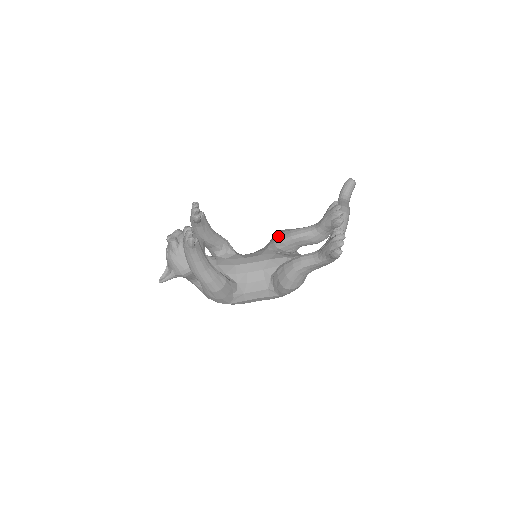
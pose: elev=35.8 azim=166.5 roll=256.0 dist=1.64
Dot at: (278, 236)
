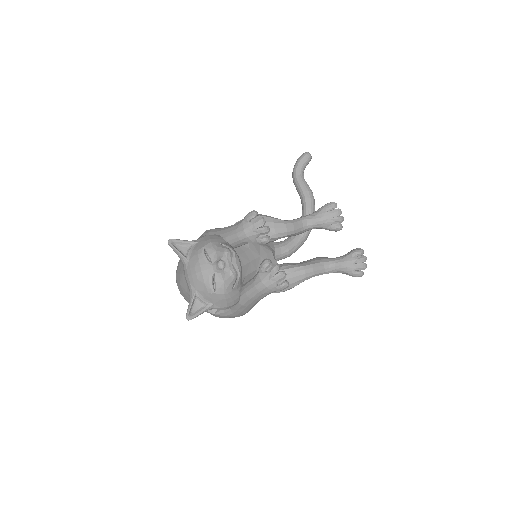
Dot at: occluded
